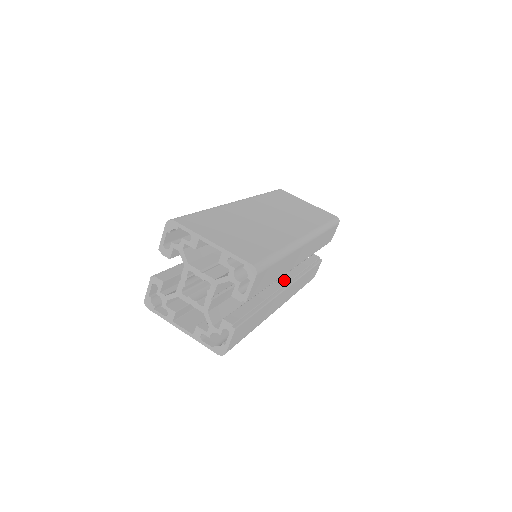
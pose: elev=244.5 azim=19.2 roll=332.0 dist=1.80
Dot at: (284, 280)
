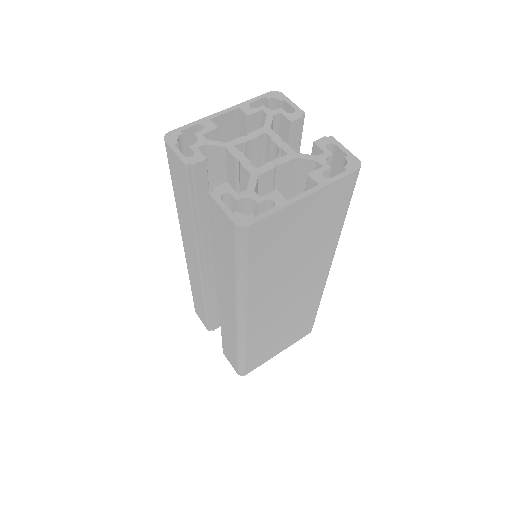
Dot at: occluded
